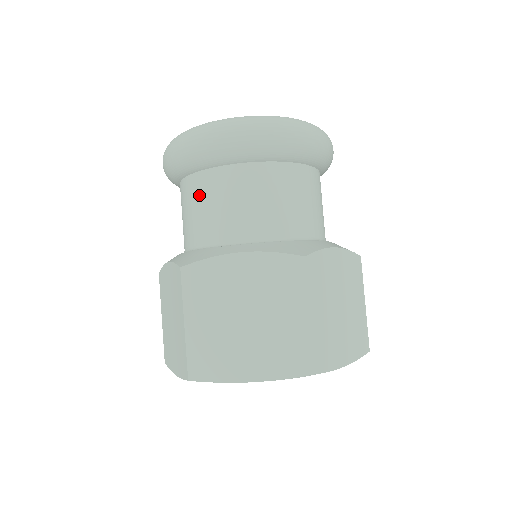
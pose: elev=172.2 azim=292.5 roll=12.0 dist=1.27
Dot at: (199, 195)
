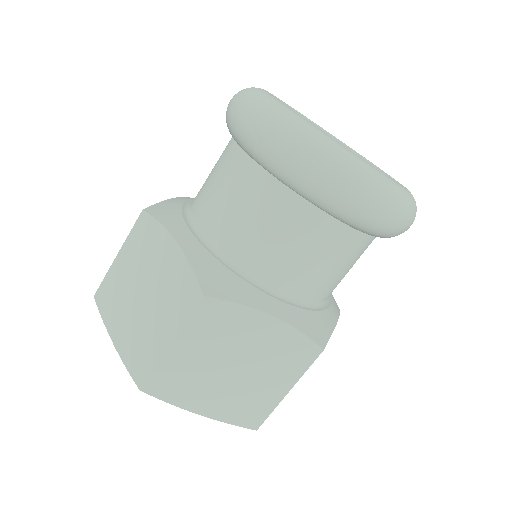
Dot at: (265, 209)
